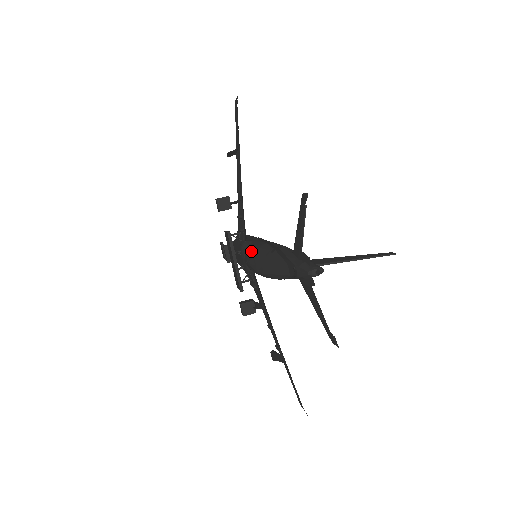
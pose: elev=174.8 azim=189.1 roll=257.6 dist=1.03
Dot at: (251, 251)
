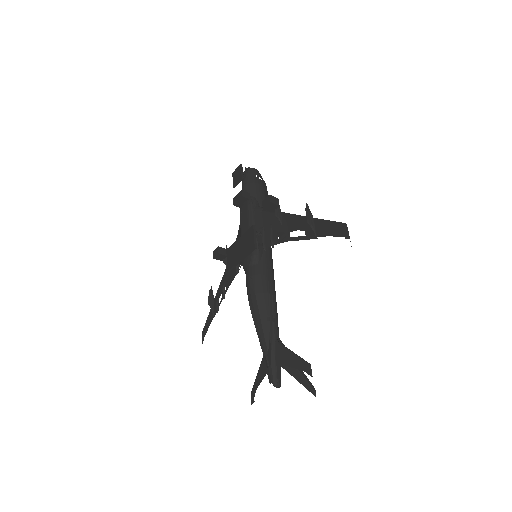
Dot at: (257, 281)
